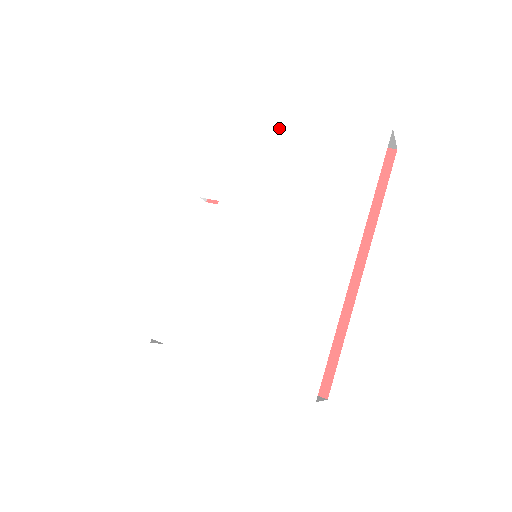
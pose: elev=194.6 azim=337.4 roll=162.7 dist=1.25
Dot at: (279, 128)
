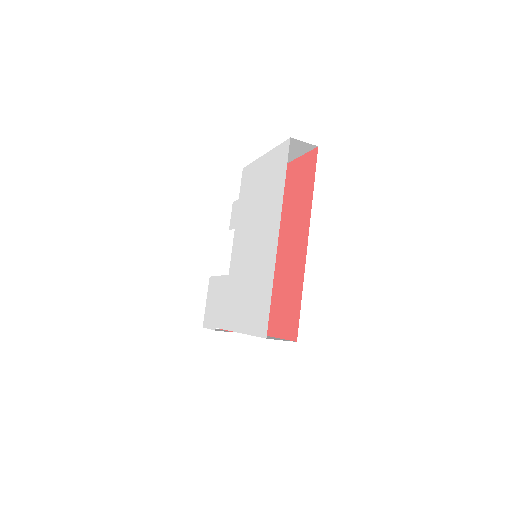
Dot at: (253, 168)
